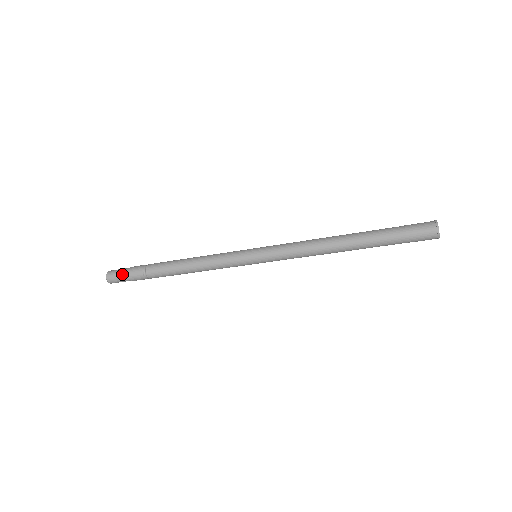
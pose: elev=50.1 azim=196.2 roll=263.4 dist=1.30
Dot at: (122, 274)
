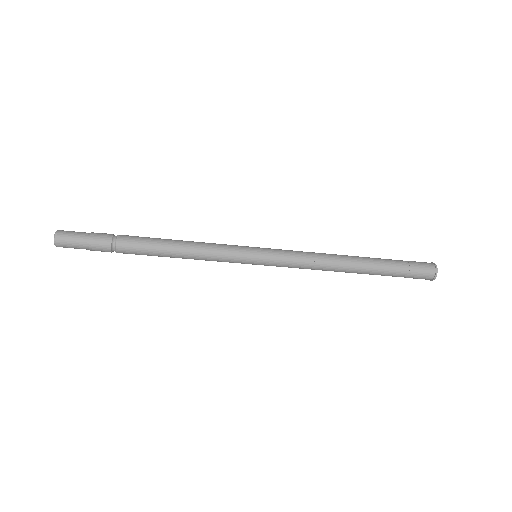
Dot at: (80, 246)
